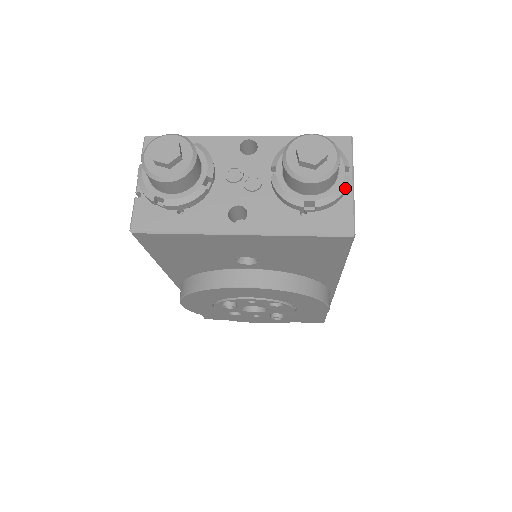
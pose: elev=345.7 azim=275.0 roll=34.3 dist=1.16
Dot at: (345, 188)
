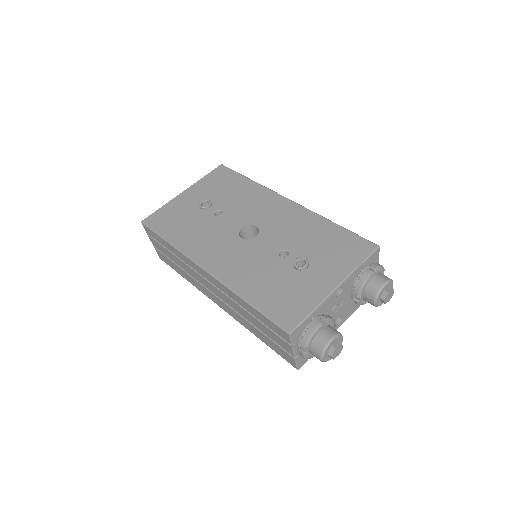
Dot at: occluded
